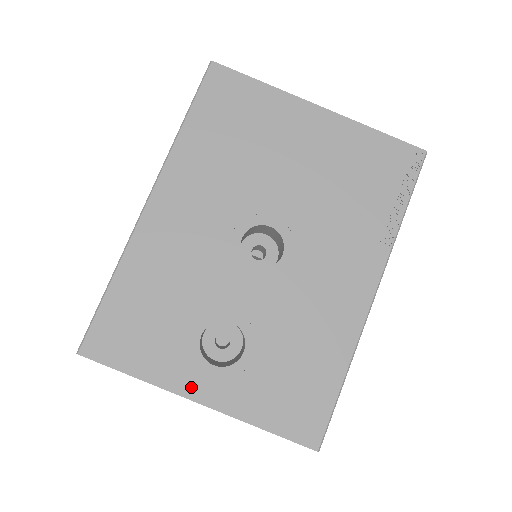
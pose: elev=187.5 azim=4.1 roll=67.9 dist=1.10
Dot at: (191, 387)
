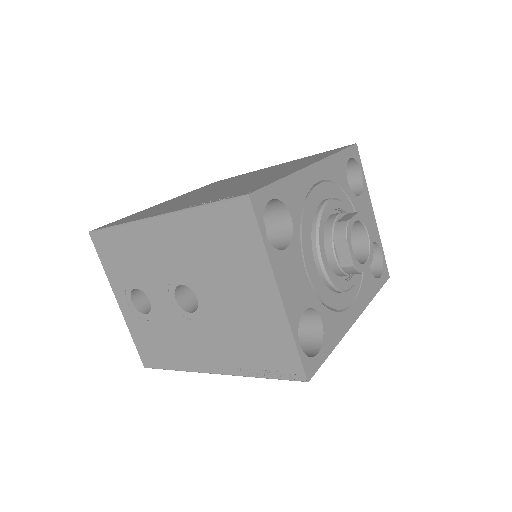
Dot at: (119, 296)
